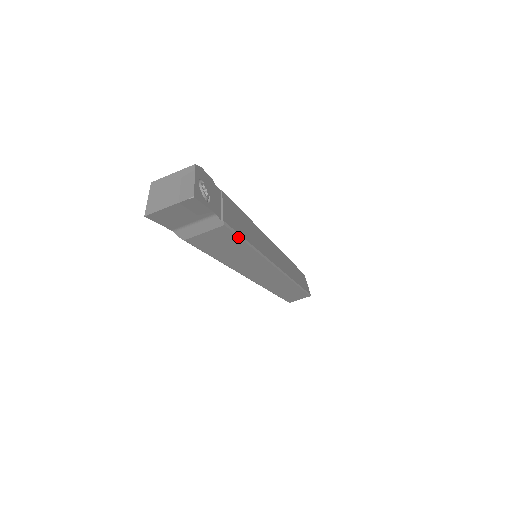
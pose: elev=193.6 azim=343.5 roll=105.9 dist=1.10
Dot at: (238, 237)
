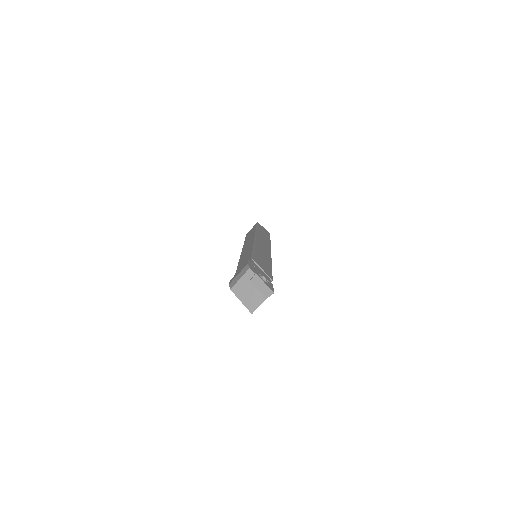
Dot at: occluded
